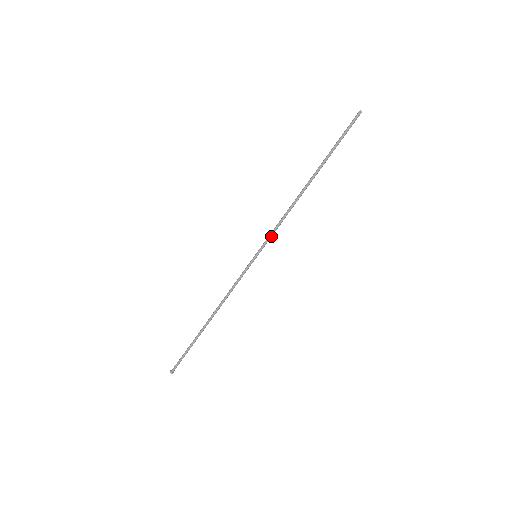
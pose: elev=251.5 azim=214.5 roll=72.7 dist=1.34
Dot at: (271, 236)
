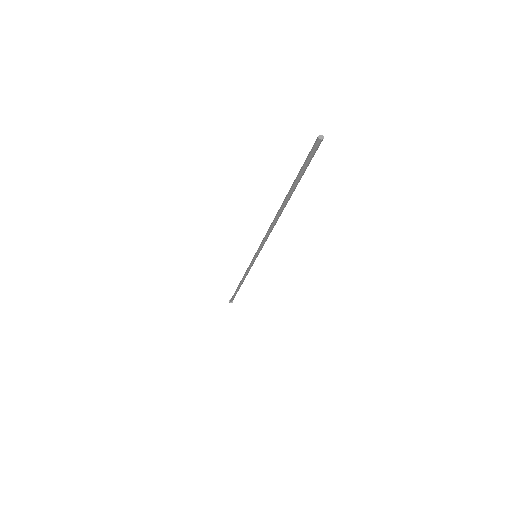
Dot at: occluded
